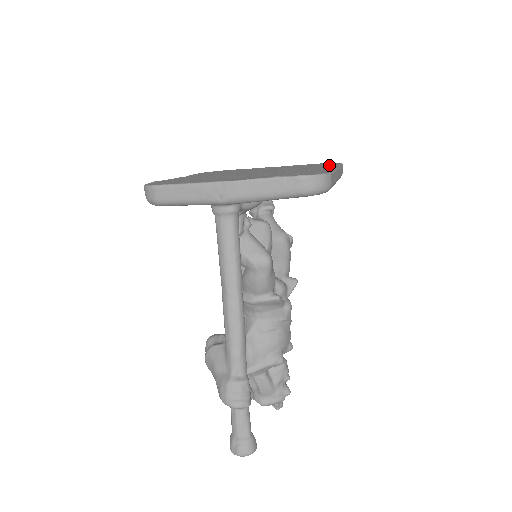
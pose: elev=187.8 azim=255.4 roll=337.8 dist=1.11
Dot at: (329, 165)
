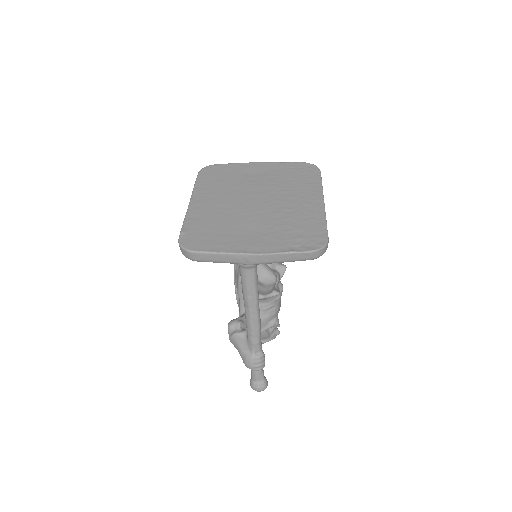
Dot at: (313, 184)
